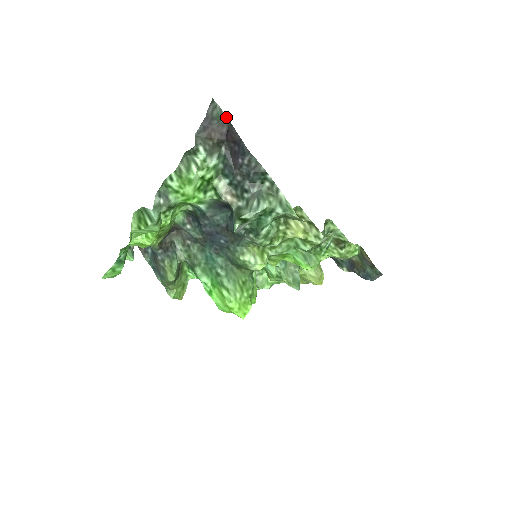
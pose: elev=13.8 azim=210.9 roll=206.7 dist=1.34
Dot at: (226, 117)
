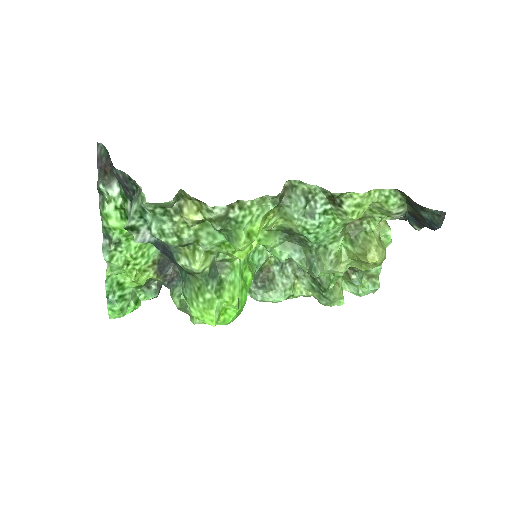
Dot at: (107, 150)
